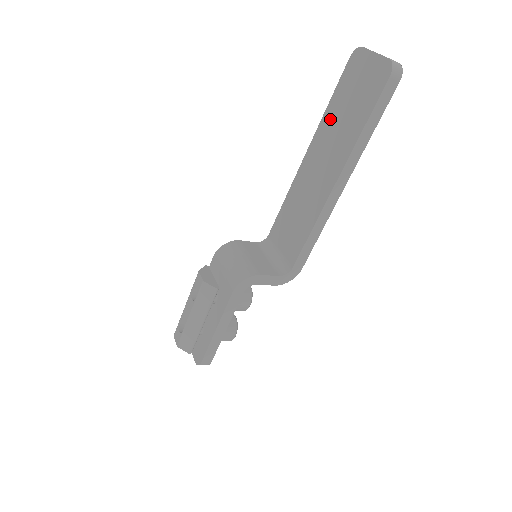
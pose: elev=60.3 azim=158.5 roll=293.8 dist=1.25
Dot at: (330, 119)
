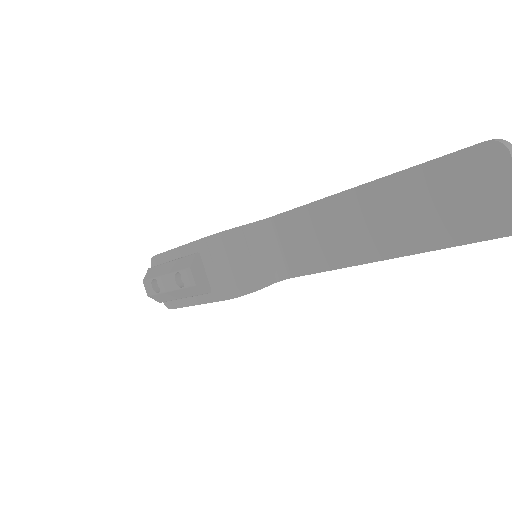
Dot at: (411, 187)
